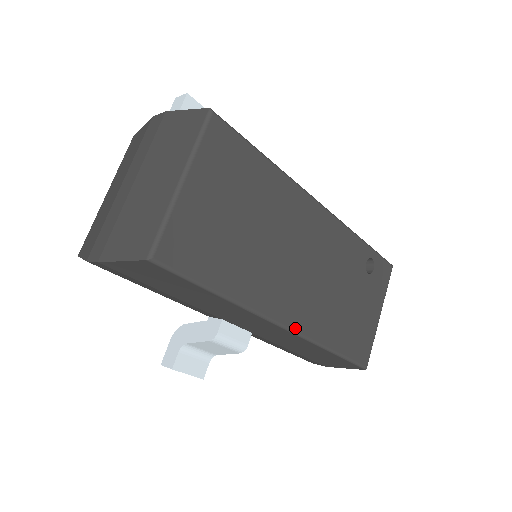
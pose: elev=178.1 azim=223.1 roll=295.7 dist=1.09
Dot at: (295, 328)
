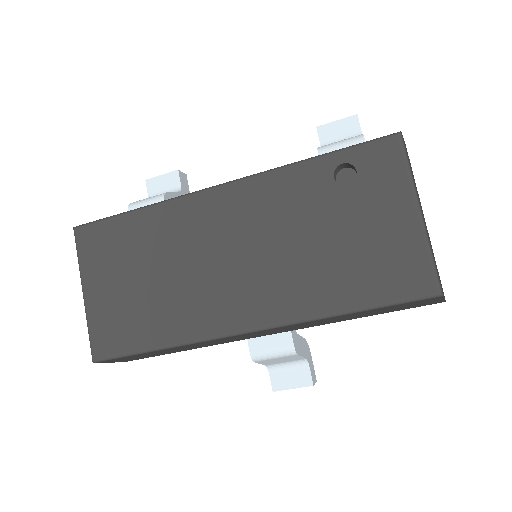
Dot at: (264, 324)
